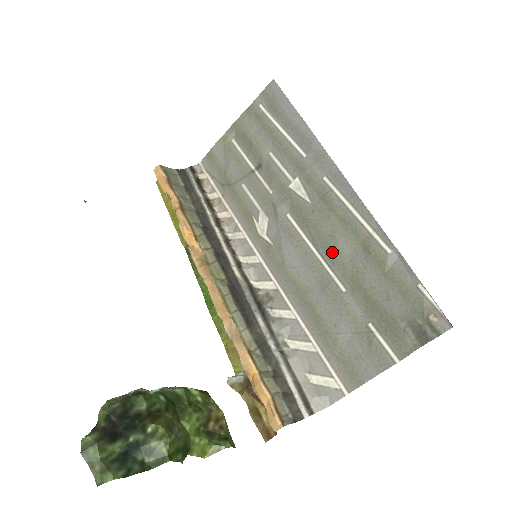
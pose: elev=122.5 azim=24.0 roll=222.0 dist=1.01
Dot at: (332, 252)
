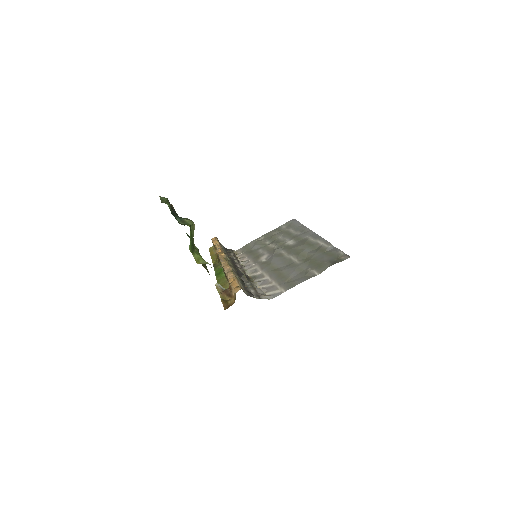
Dot at: (299, 253)
